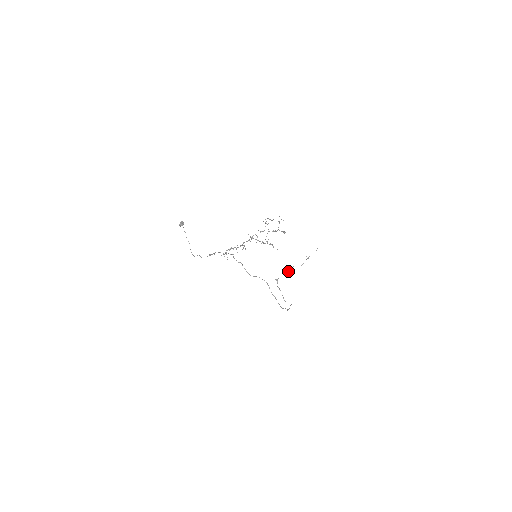
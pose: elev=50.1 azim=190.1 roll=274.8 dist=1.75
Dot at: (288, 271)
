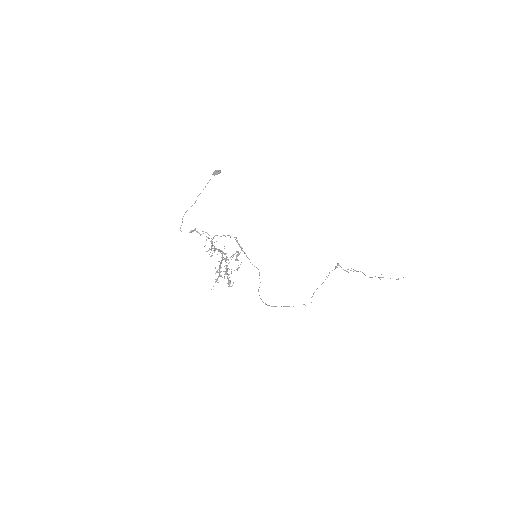
Dot at: (351, 270)
